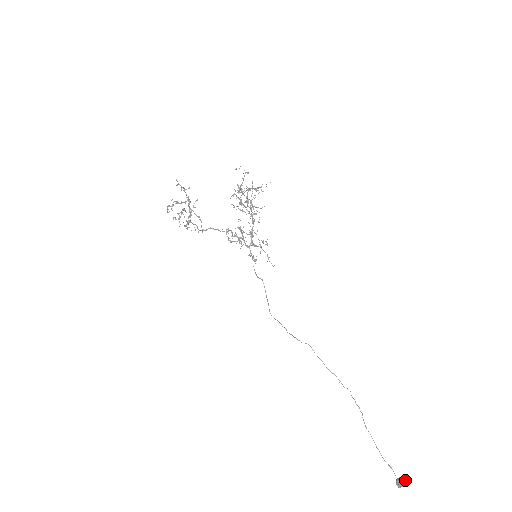
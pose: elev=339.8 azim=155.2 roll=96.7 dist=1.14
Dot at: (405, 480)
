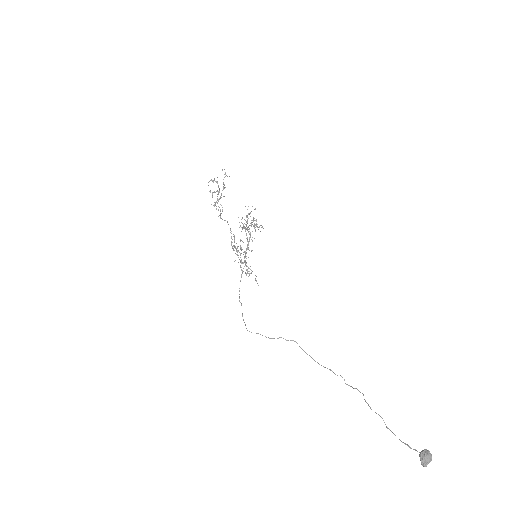
Dot at: (429, 453)
